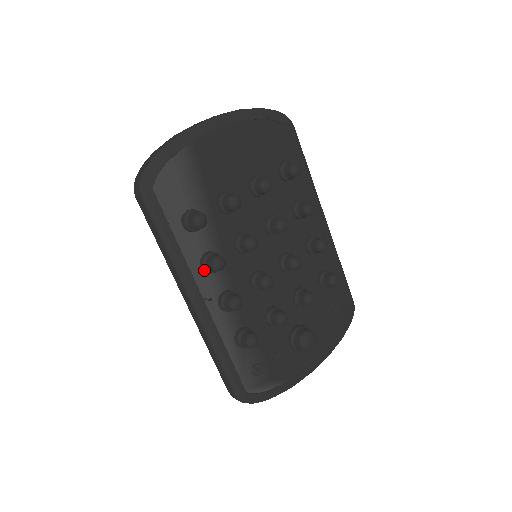
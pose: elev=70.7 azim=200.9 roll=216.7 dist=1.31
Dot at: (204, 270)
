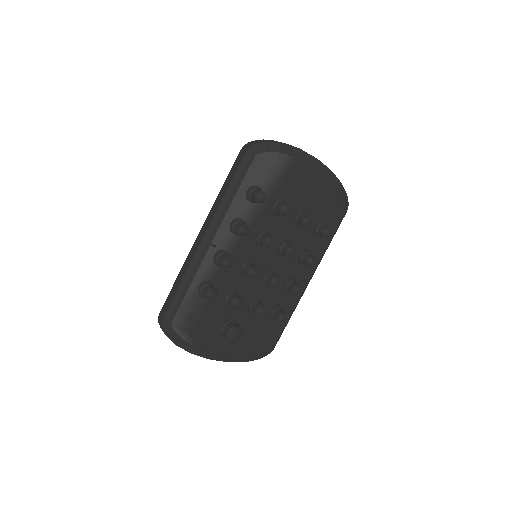
Dot at: (231, 226)
